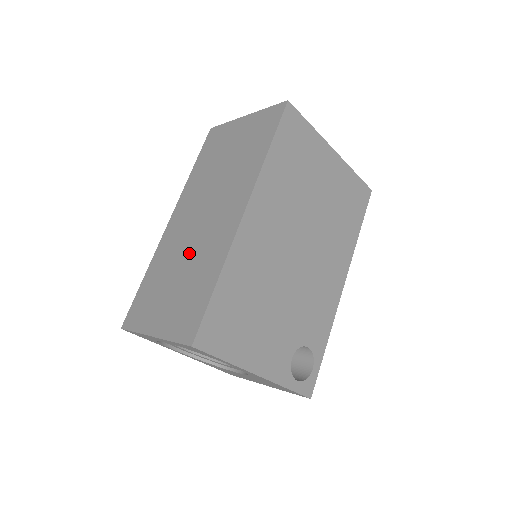
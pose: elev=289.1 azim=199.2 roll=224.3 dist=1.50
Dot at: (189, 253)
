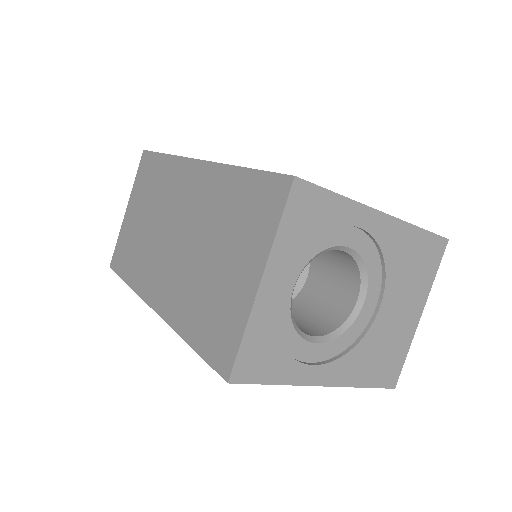
Dot at: (197, 242)
